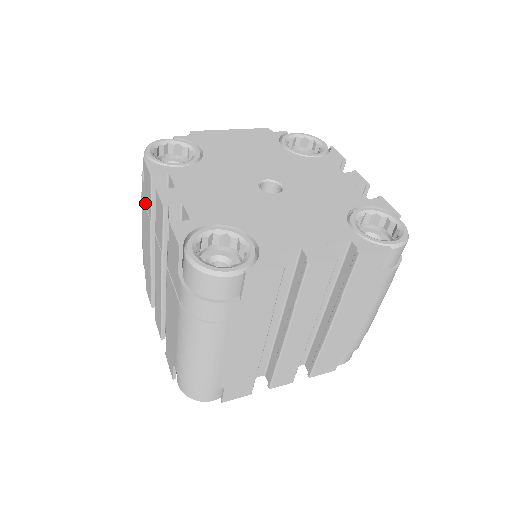
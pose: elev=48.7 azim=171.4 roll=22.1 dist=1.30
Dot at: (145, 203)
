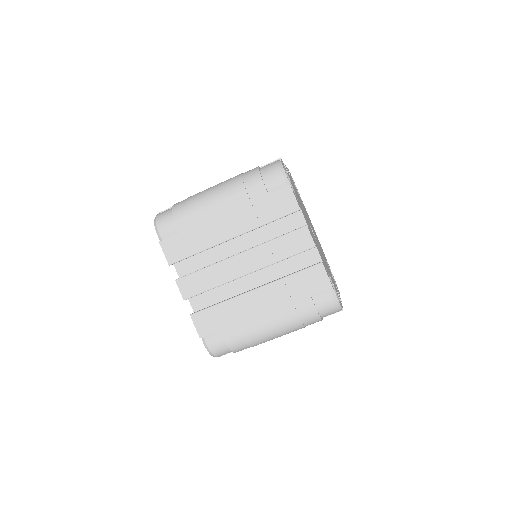
Dot at: occluded
